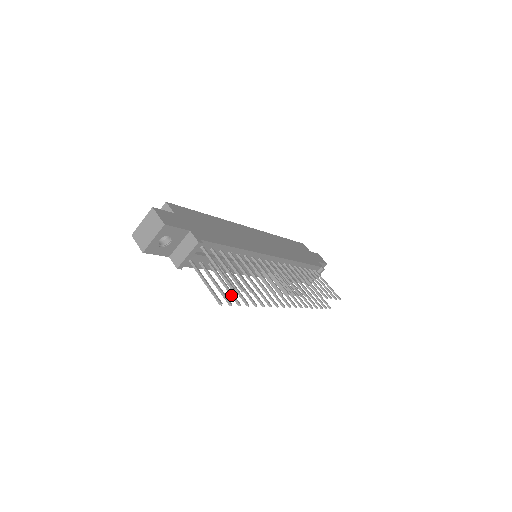
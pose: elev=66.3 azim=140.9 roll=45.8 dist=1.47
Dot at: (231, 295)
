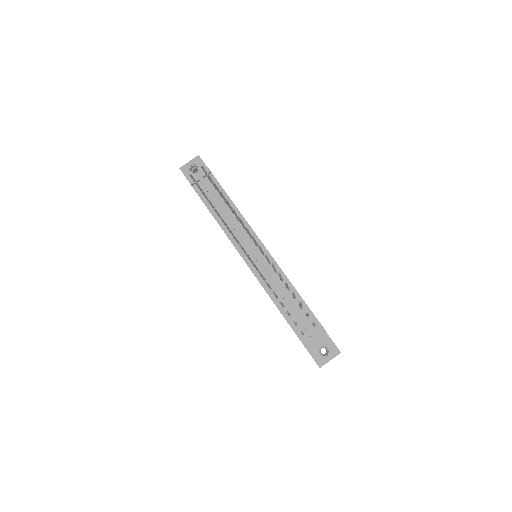
Dot at: (204, 194)
